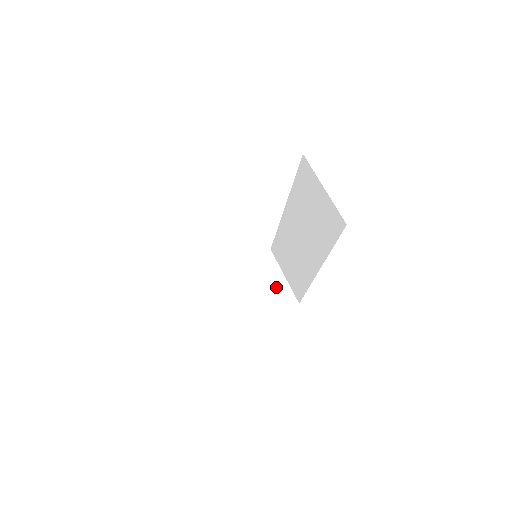
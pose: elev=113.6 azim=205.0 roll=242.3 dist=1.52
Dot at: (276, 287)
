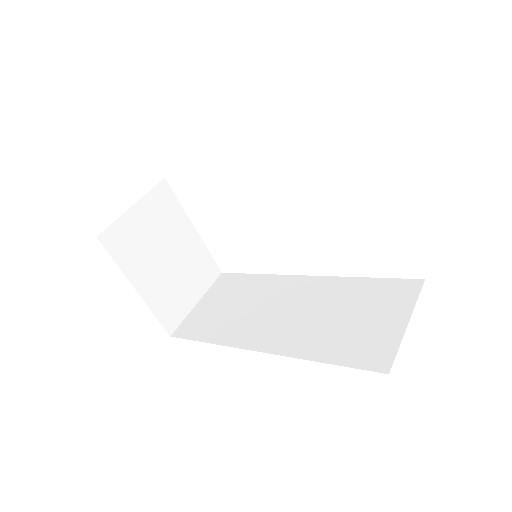
Dot at: (182, 296)
